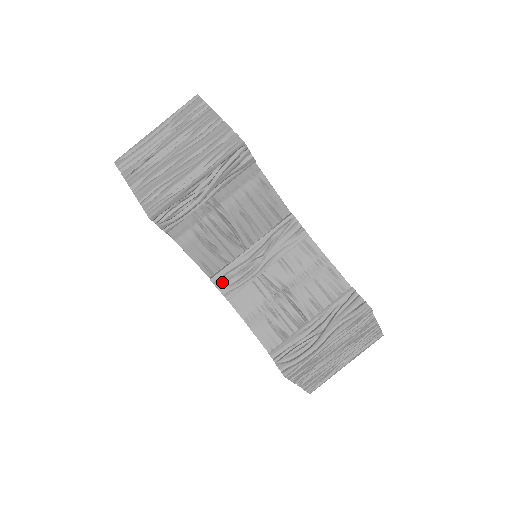
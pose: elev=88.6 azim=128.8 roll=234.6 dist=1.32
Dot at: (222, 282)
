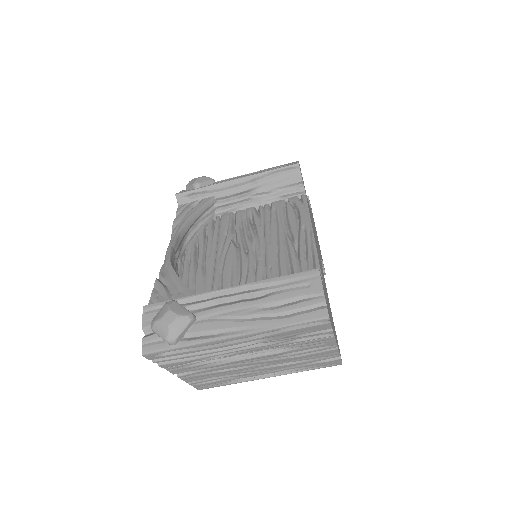
Dot at: occluded
